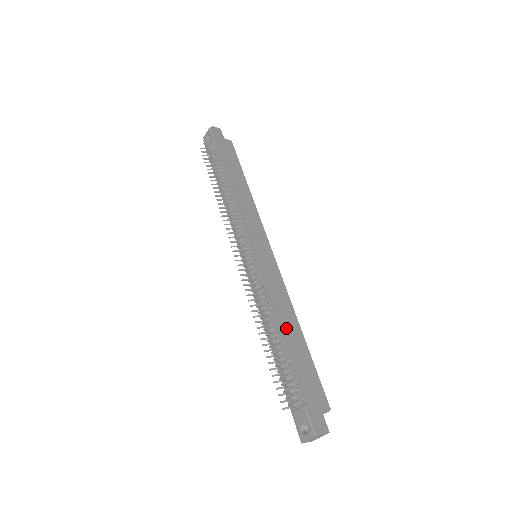
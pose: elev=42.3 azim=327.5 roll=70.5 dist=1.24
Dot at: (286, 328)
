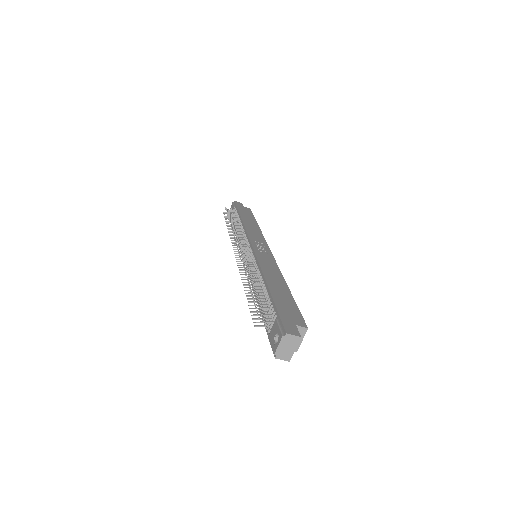
Dot at: (270, 280)
